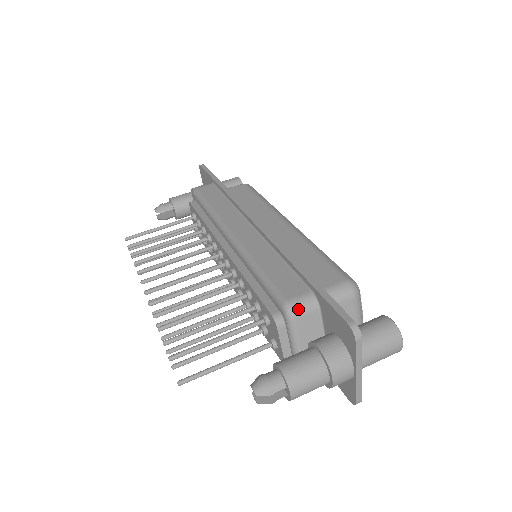
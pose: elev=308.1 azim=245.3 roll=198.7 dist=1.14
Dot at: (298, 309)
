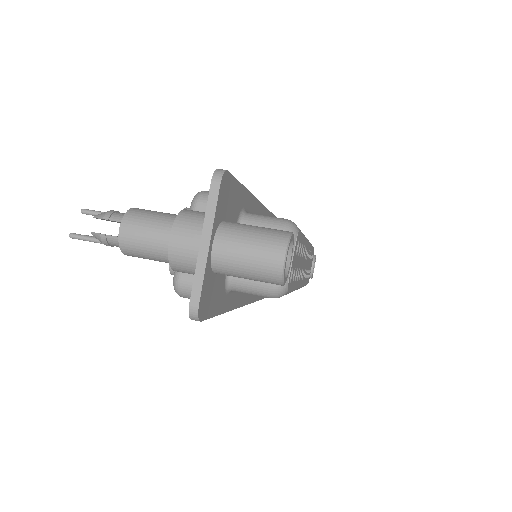
Dot at: (207, 196)
